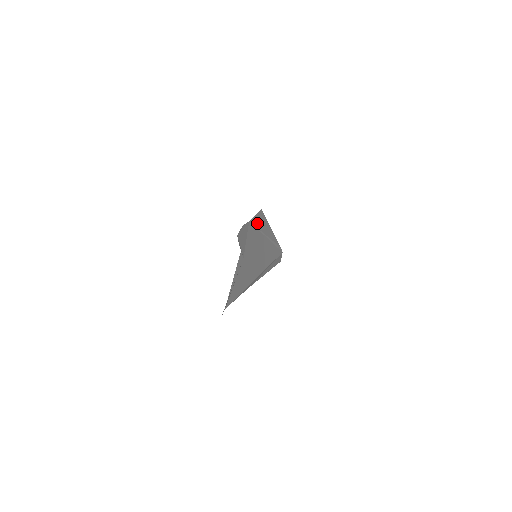
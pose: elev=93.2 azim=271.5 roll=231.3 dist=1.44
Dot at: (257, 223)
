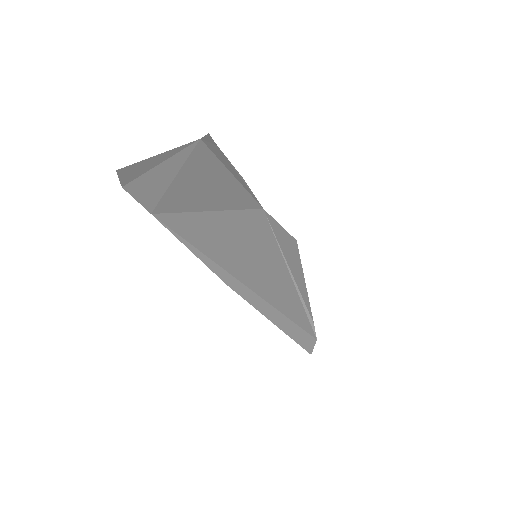
Dot at: (279, 235)
